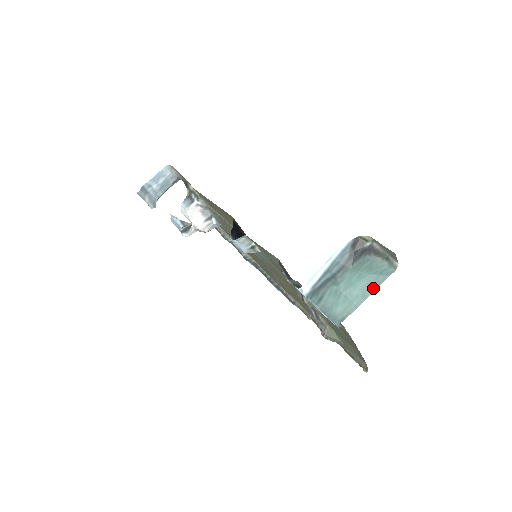
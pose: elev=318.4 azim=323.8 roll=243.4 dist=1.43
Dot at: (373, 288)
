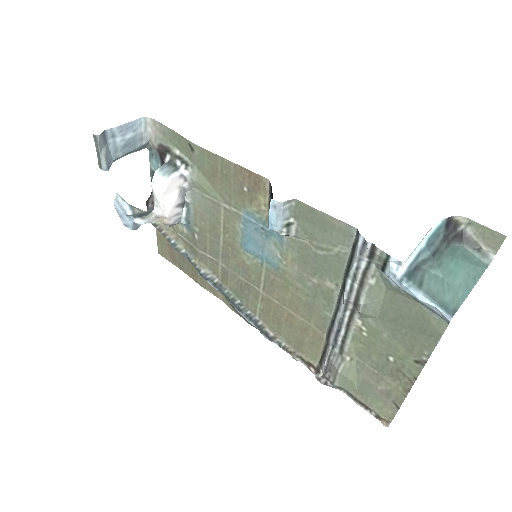
Dot at: (474, 279)
